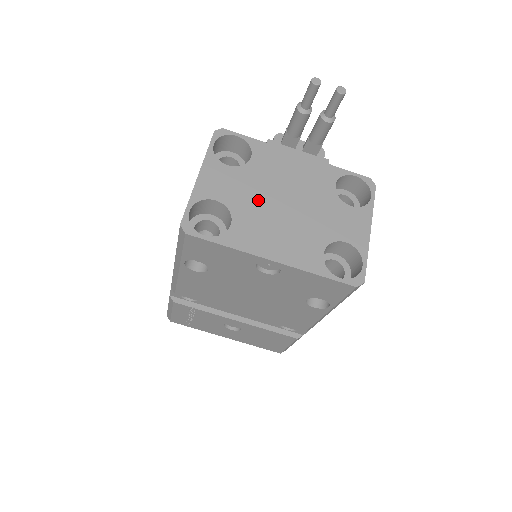
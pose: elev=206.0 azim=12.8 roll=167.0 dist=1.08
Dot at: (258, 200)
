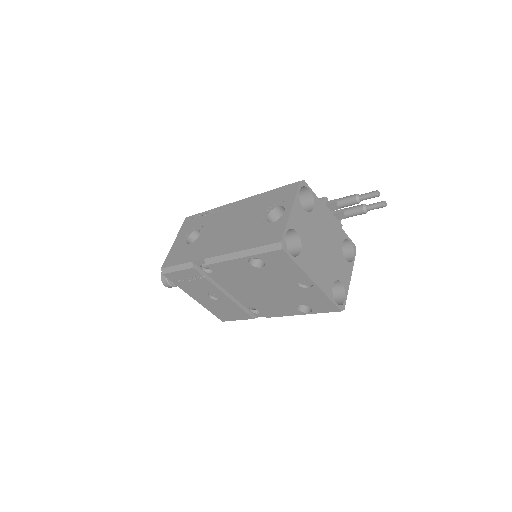
Dot at: (313, 240)
